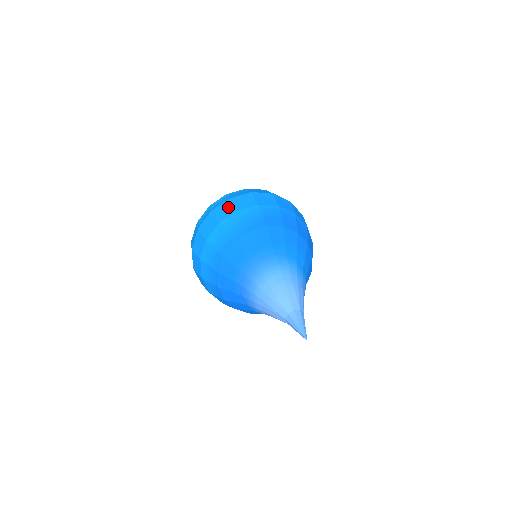
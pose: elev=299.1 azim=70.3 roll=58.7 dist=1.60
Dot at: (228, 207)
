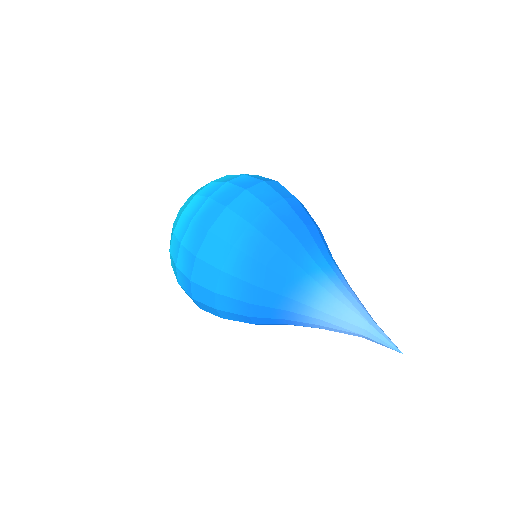
Dot at: (205, 270)
